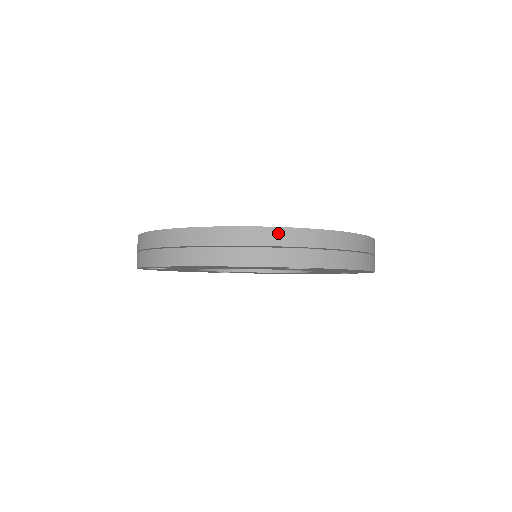
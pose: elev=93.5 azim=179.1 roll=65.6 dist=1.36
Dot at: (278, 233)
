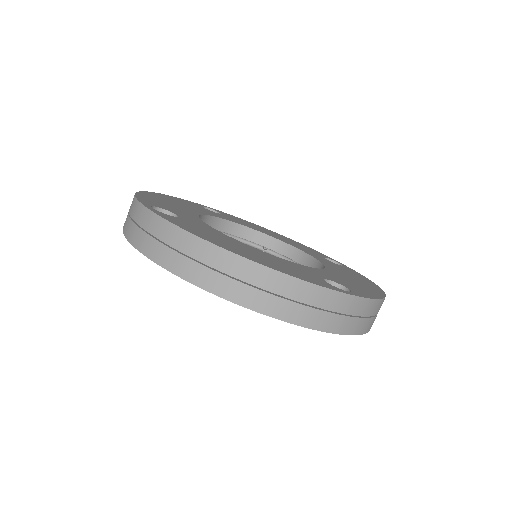
Dot at: (325, 294)
